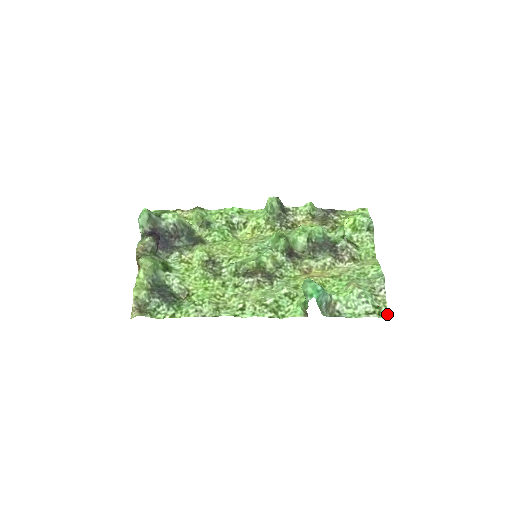
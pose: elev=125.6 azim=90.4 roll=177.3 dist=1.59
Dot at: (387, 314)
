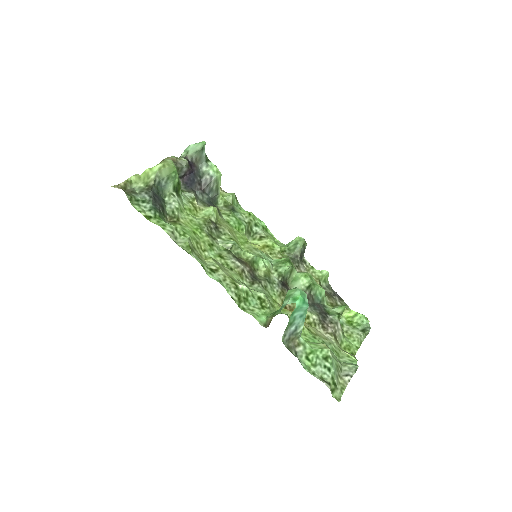
Dot at: (339, 398)
